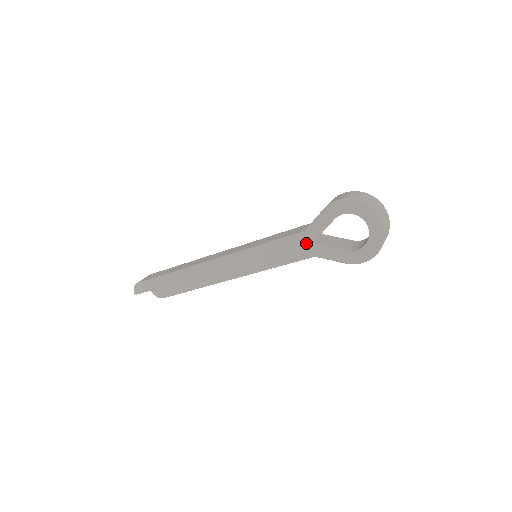
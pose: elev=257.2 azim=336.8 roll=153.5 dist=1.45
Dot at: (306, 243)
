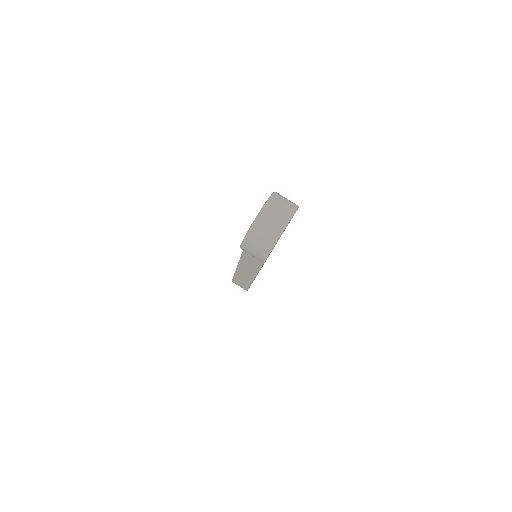
Dot at: occluded
